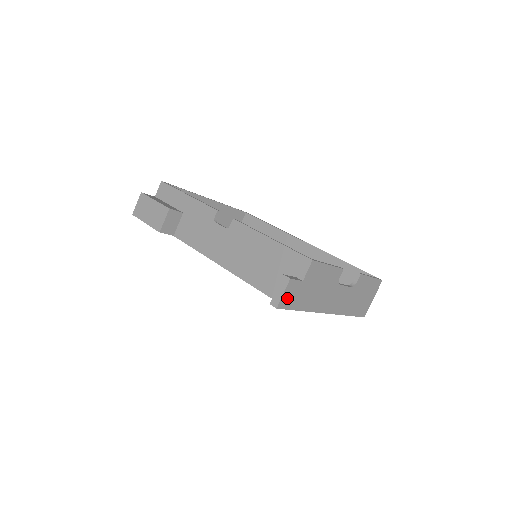
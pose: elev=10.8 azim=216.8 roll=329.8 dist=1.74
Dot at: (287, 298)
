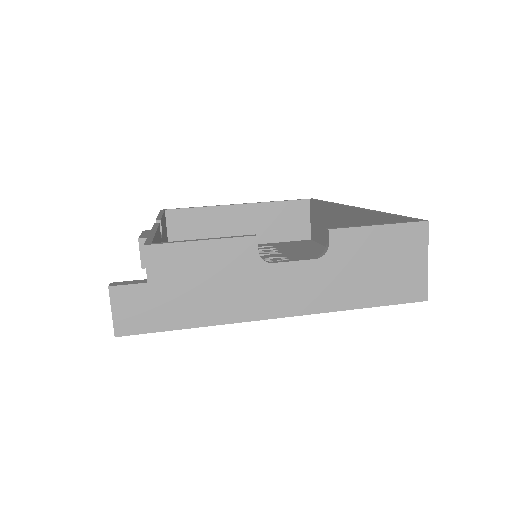
Dot at: (129, 316)
